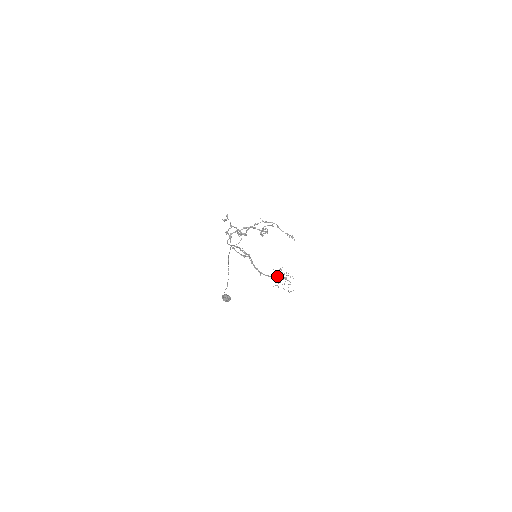
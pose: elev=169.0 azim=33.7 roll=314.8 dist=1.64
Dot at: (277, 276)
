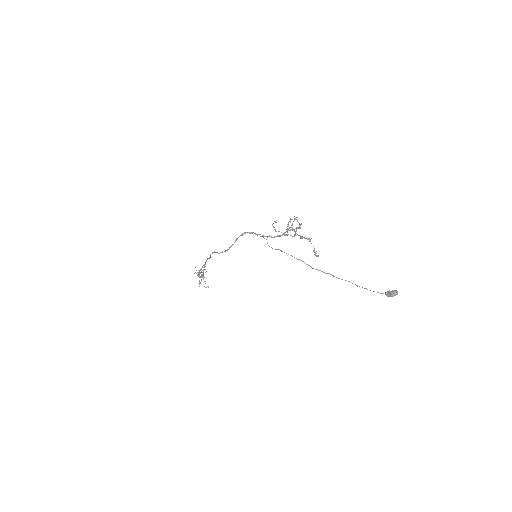
Dot at: occluded
